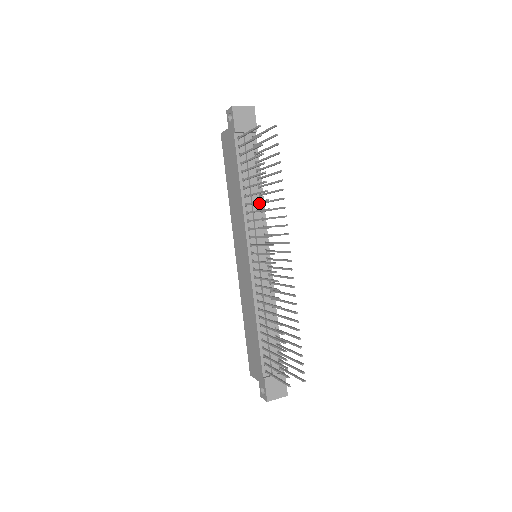
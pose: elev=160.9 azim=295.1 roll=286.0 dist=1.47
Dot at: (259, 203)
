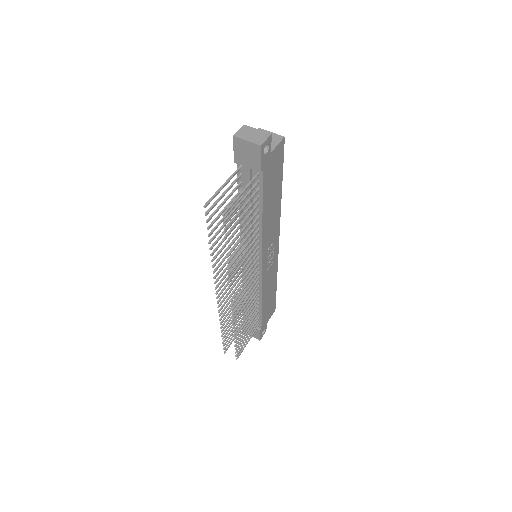
Dot at: (257, 228)
